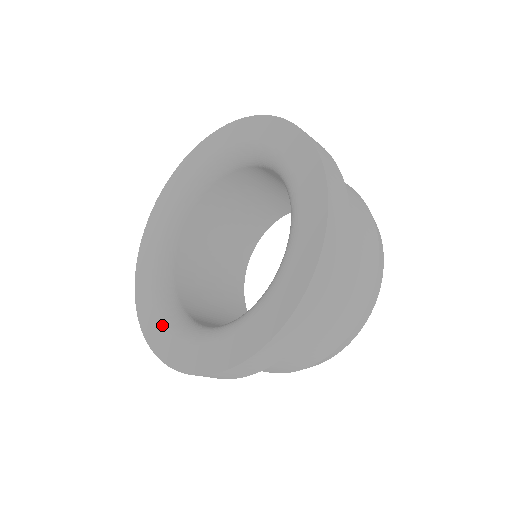
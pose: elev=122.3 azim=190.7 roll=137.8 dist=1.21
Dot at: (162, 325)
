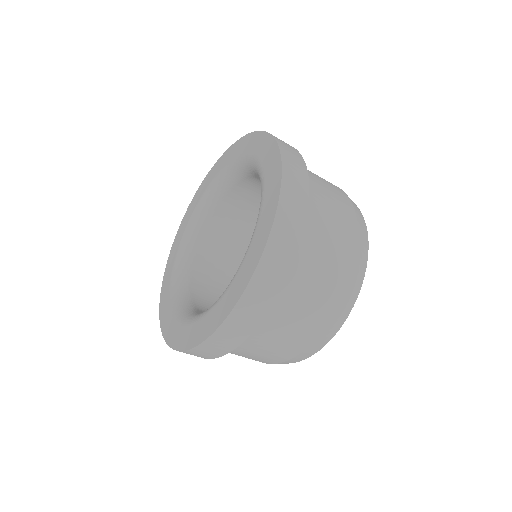
Dot at: (176, 254)
